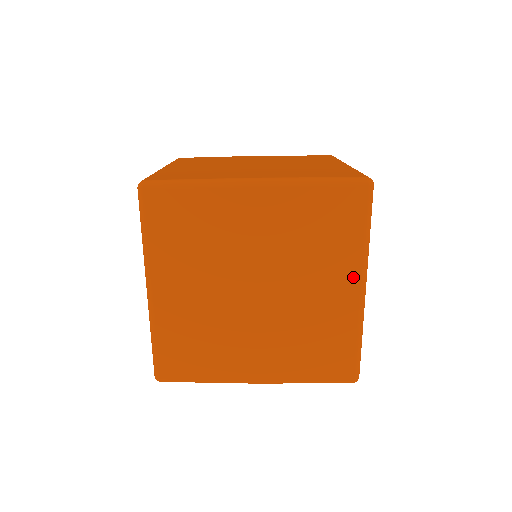
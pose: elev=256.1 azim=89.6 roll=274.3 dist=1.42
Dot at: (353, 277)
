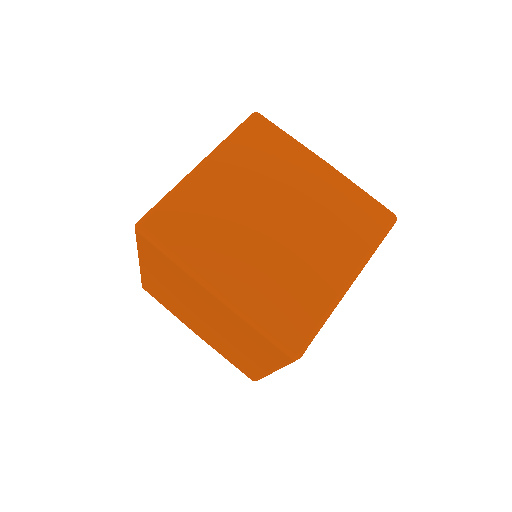
Dot at: (350, 265)
